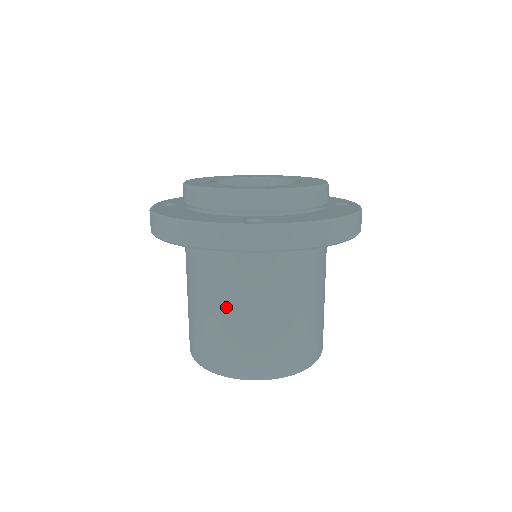
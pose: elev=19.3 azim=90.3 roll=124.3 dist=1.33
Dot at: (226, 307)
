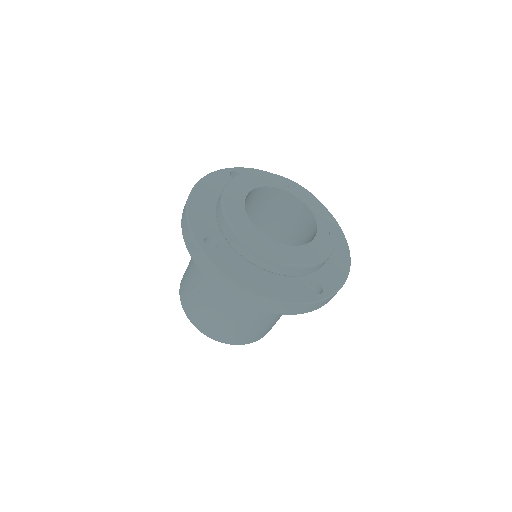
Dot at: (258, 318)
